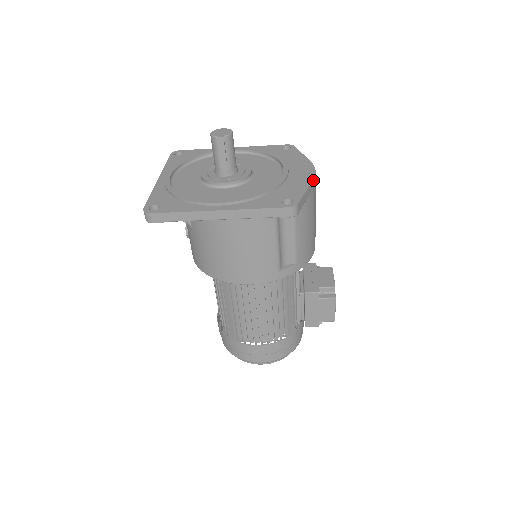
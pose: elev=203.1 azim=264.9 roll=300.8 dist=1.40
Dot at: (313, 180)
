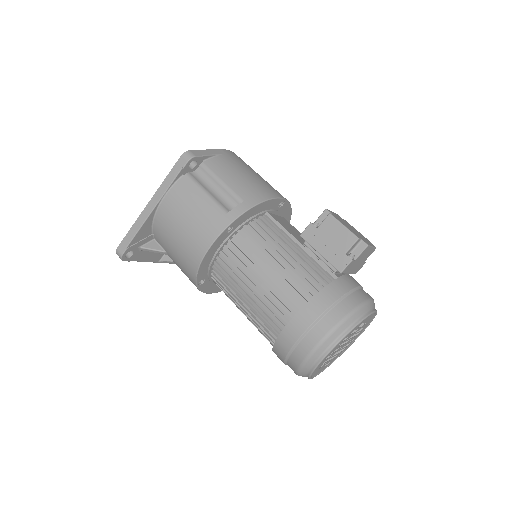
Dot at: (221, 149)
